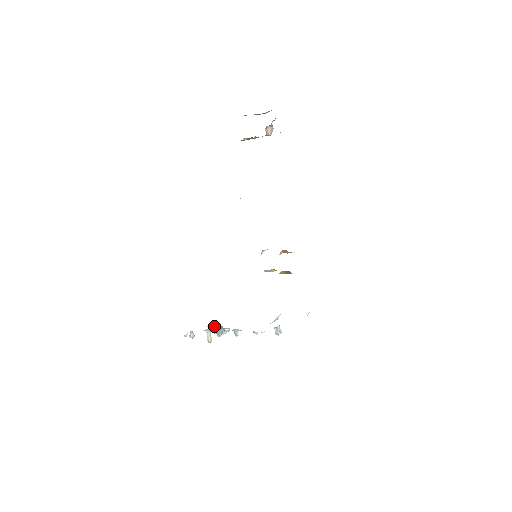
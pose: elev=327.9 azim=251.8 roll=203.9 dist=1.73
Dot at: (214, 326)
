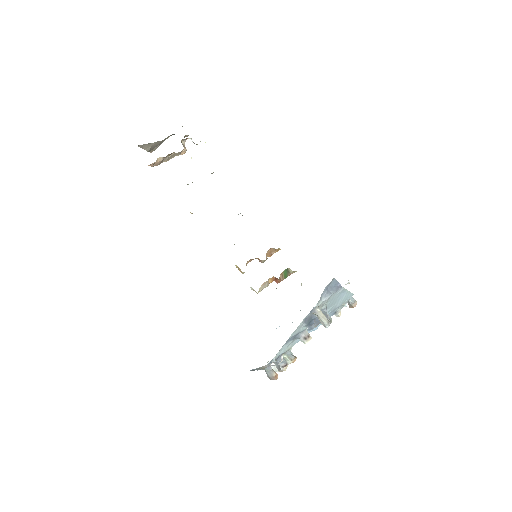
Dot at: (325, 289)
